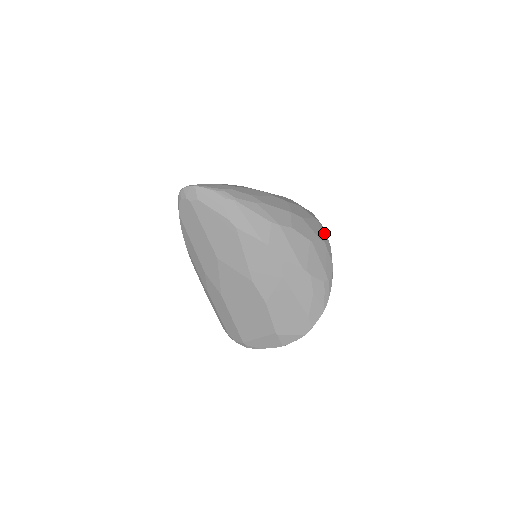
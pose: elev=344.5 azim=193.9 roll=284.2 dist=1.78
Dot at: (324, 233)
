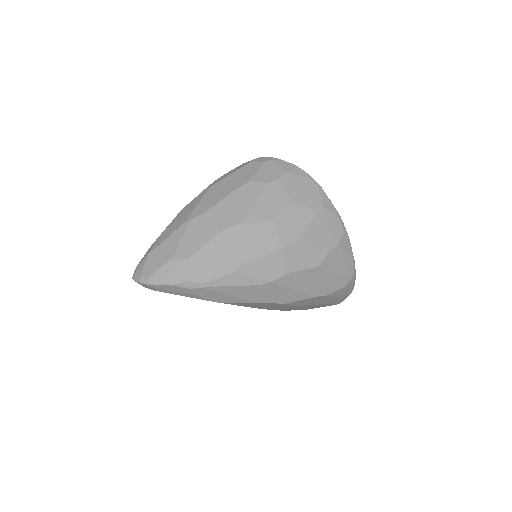
Dot at: (336, 223)
